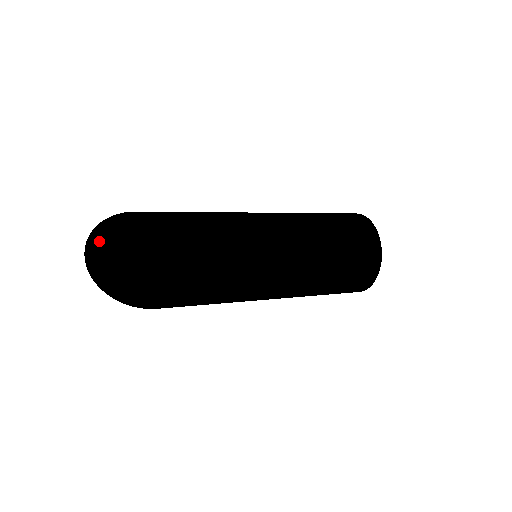
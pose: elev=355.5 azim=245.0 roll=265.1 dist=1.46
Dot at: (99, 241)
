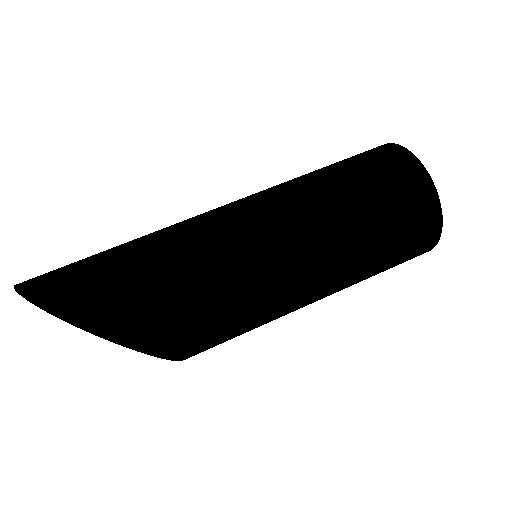
Dot at: (32, 295)
